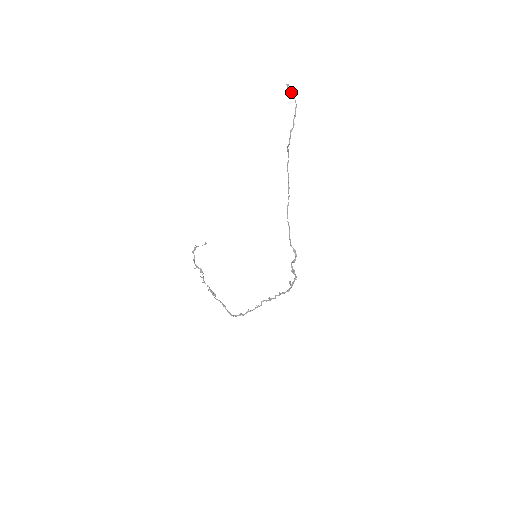
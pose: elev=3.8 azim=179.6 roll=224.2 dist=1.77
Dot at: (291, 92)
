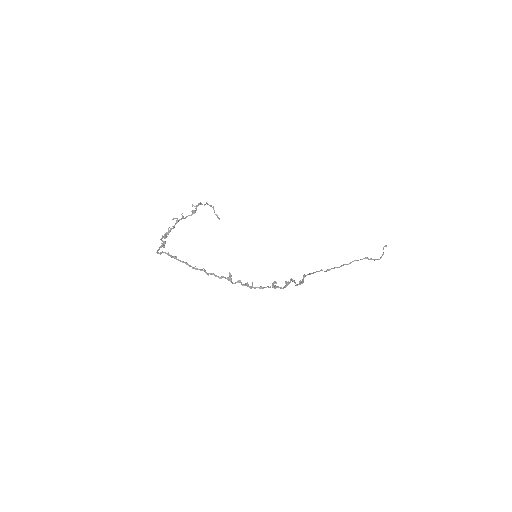
Dot at: occluded
